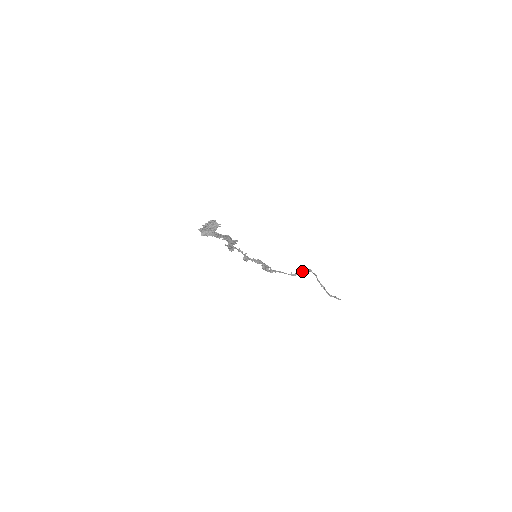
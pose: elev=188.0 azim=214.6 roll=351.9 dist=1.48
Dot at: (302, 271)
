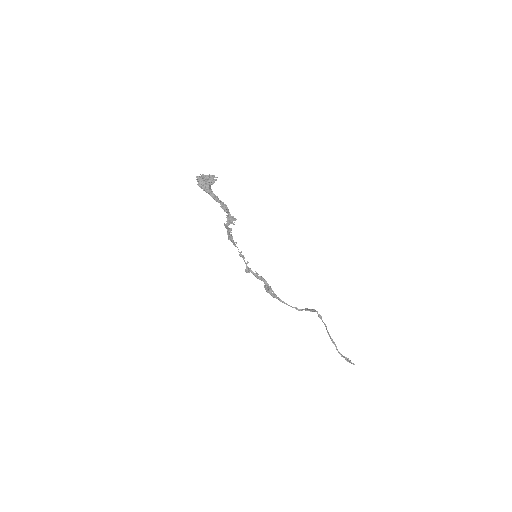
Dot at: (309, 309)
